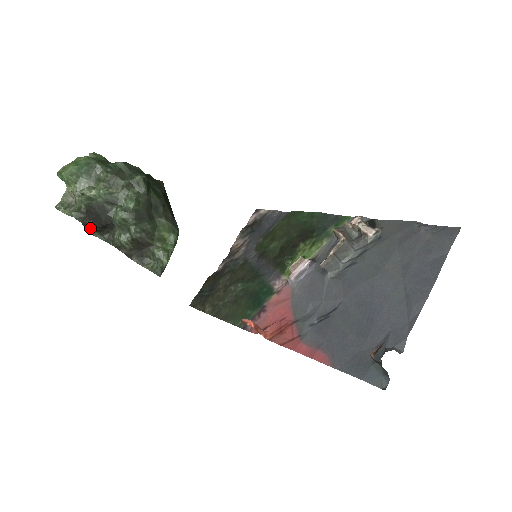
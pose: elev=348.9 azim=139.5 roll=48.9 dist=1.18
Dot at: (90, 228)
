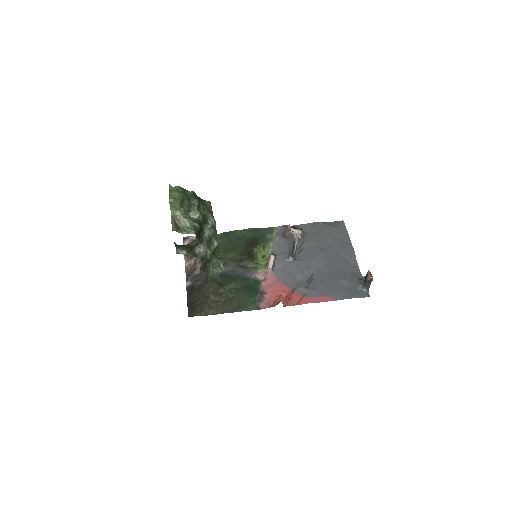
Dot at: (194, 244)
